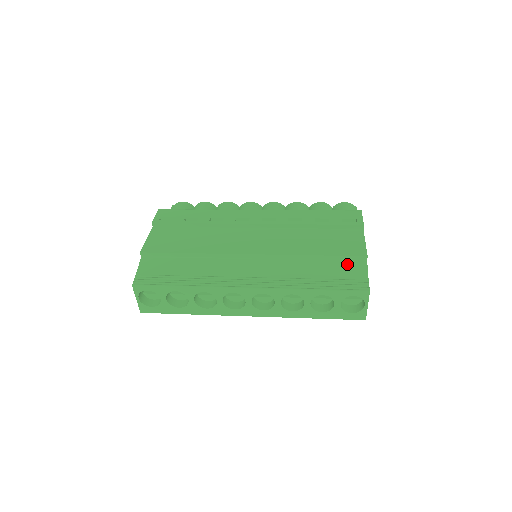
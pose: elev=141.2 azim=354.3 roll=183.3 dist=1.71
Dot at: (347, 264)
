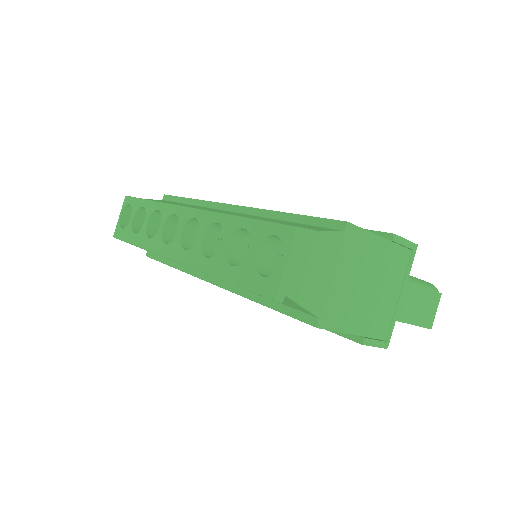
Dot at: (314, 226)
